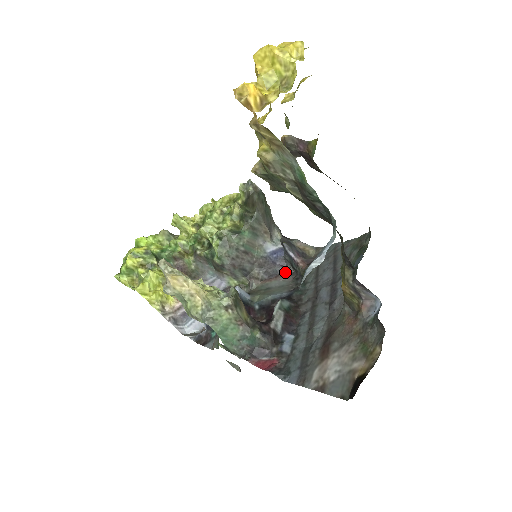
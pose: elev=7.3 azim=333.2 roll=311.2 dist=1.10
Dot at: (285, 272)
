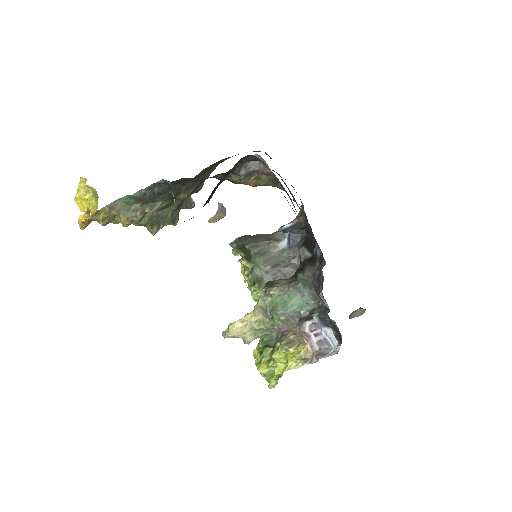
Dot at: occluded
